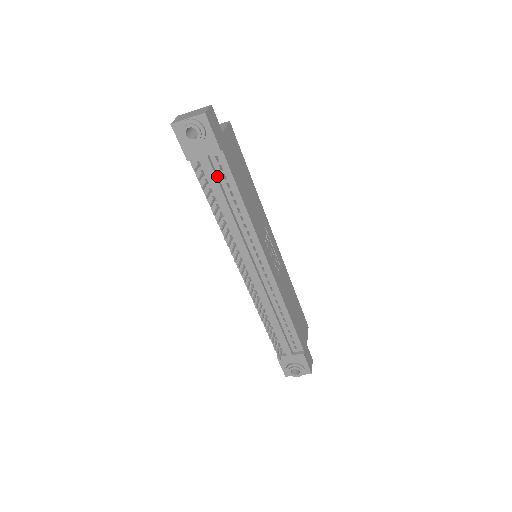
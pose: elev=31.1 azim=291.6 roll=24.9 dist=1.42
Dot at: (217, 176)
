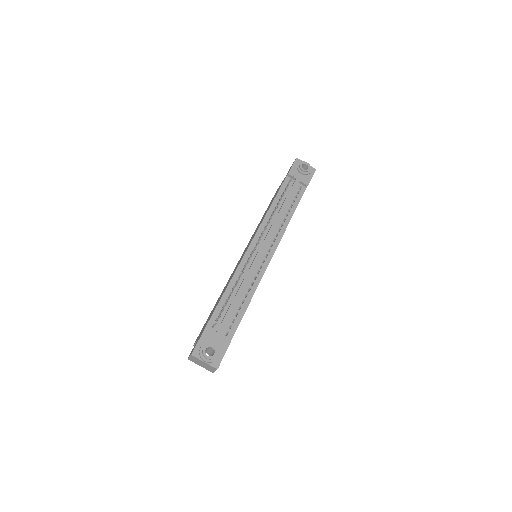
Dot at: (293, 193)
